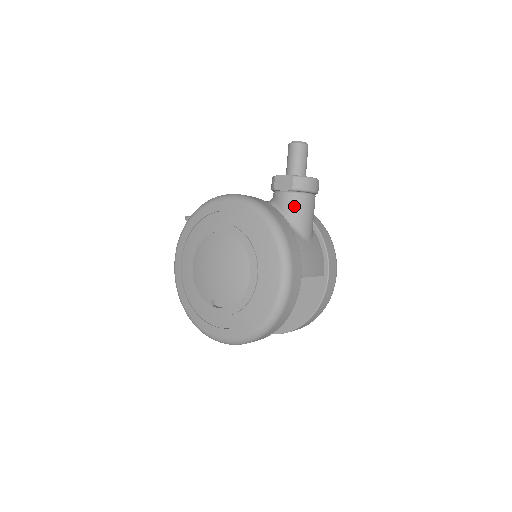
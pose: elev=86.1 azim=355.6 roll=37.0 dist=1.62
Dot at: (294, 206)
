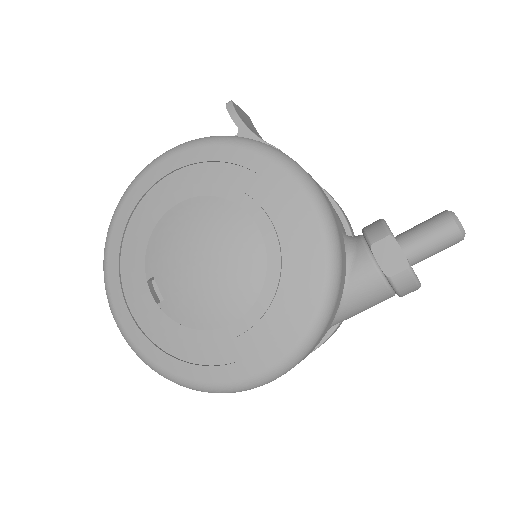
Dot at: (365, 293)
